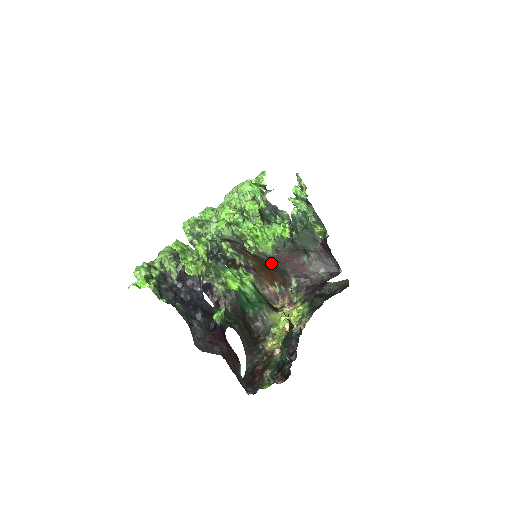
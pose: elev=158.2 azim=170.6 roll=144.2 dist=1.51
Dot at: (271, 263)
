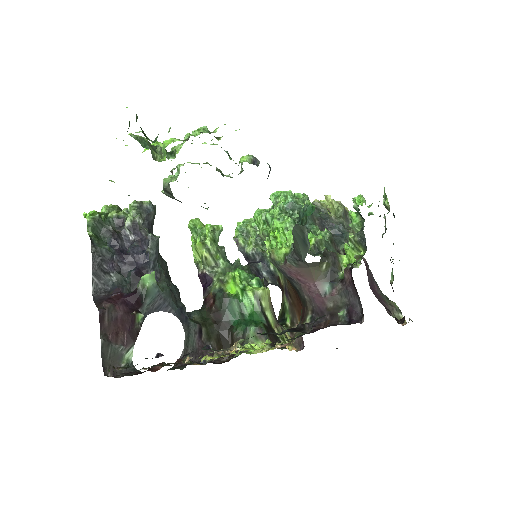
Dot at: (292, 283)
